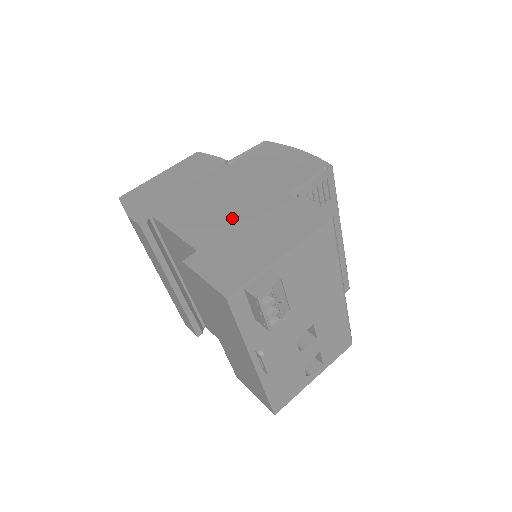
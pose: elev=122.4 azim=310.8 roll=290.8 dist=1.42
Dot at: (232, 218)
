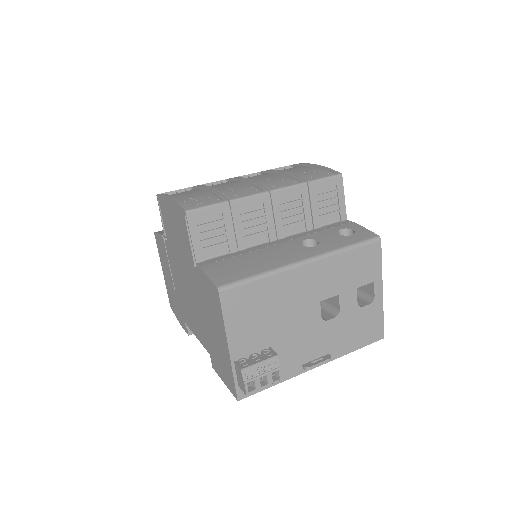
Dot at: (199, 311)
